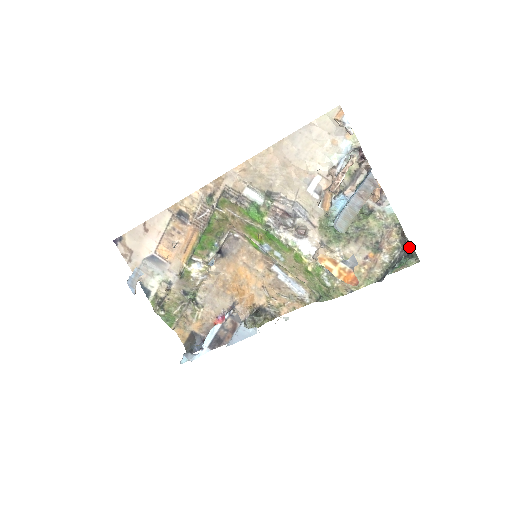
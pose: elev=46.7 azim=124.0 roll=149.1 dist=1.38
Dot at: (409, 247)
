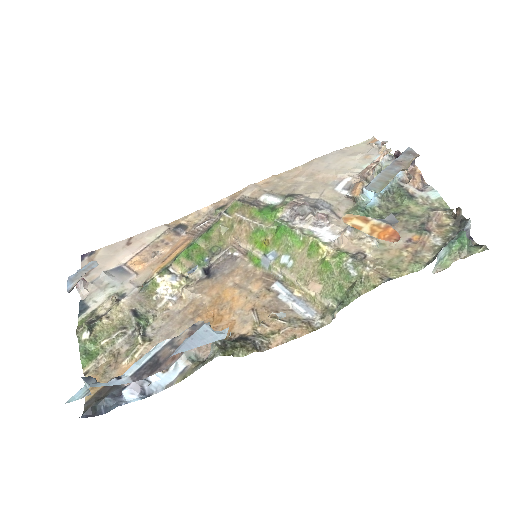
Dot at: (468, 220)
